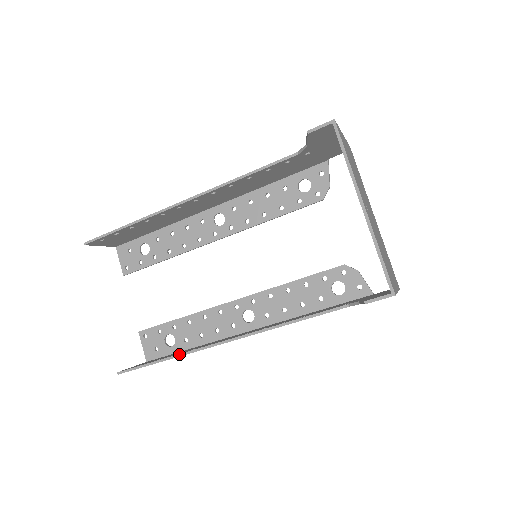
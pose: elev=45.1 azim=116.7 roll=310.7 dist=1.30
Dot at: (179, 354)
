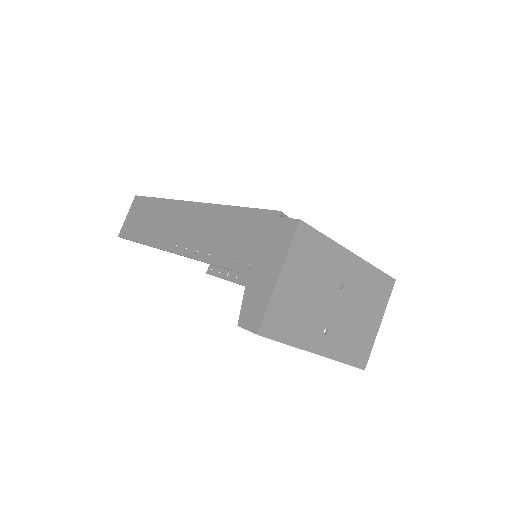
Dot at: occluded
